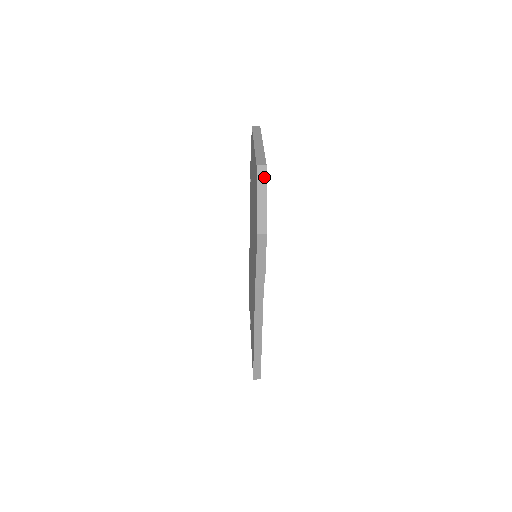
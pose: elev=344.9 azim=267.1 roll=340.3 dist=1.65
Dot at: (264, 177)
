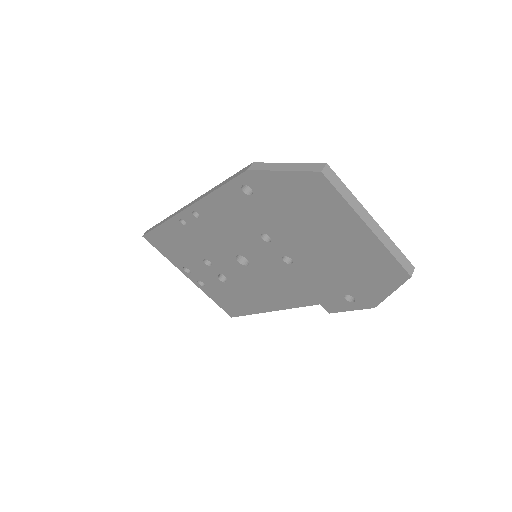
Dot at: occluded
